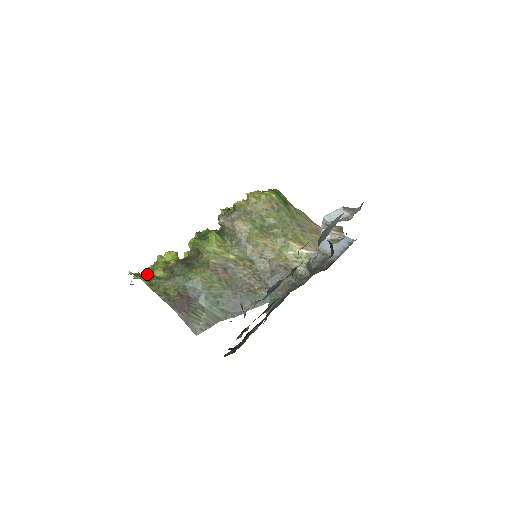
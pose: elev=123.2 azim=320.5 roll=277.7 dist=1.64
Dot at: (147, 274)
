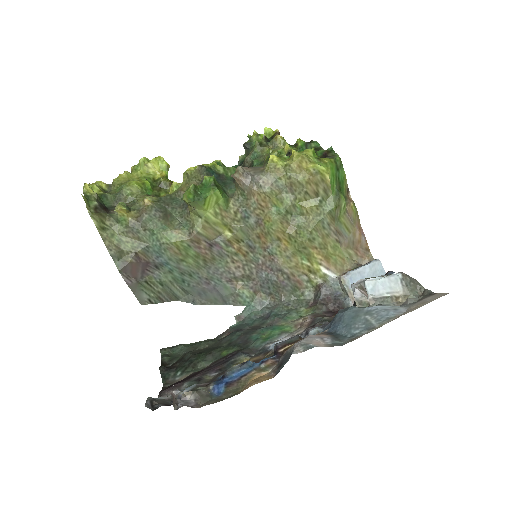
Dot at: (114, 187)
